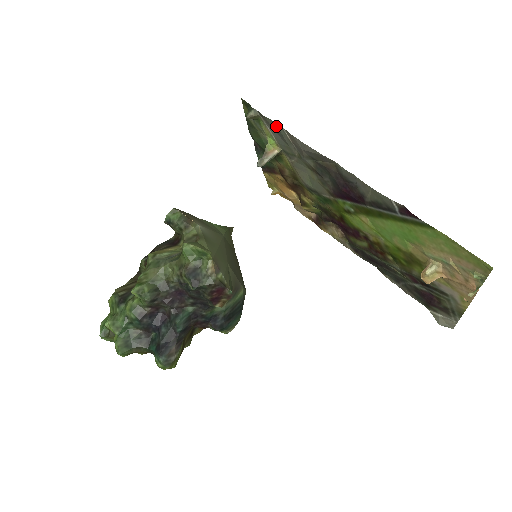
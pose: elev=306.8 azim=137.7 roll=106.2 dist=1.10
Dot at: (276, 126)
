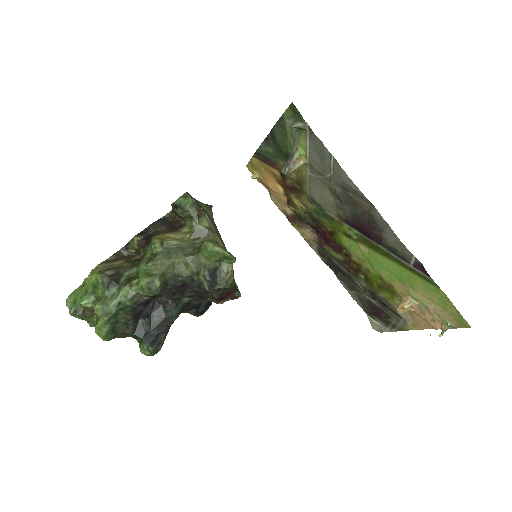
Dot at: (324, 149)
